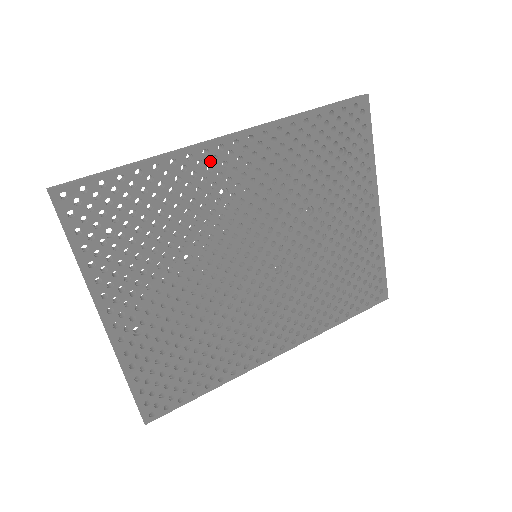
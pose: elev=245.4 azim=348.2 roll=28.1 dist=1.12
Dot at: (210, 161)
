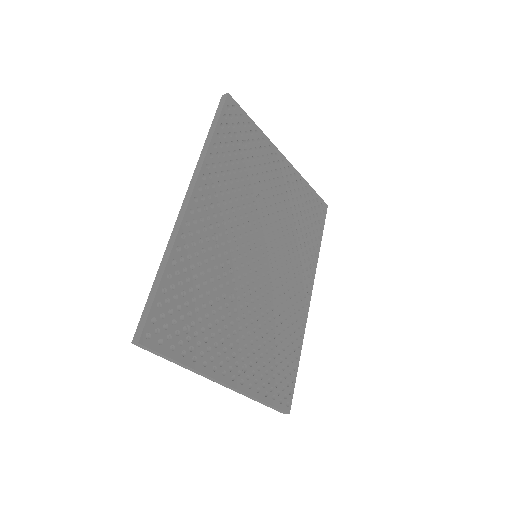
Dot at: (194, 226)
